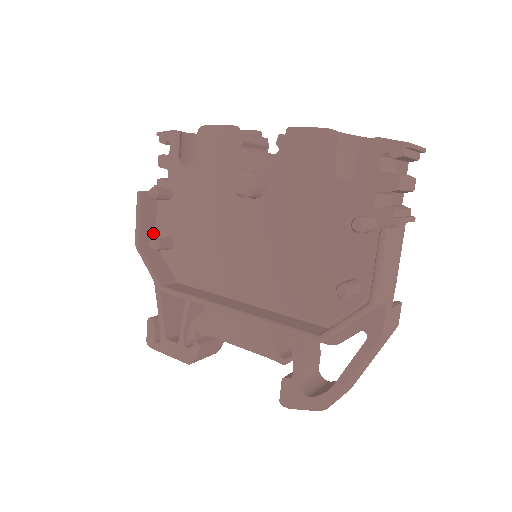
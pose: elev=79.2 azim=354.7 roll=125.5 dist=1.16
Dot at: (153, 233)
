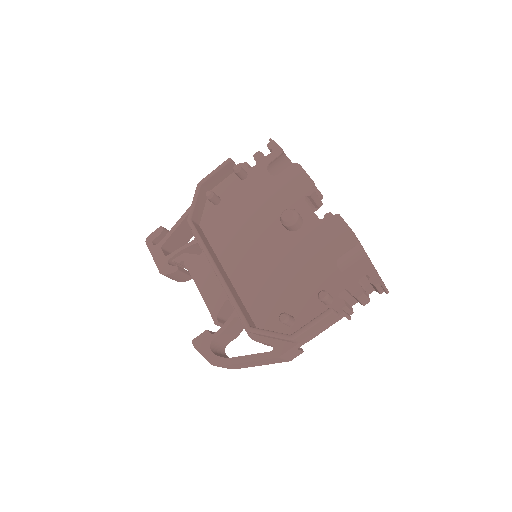
Dot at: (213, 186)
